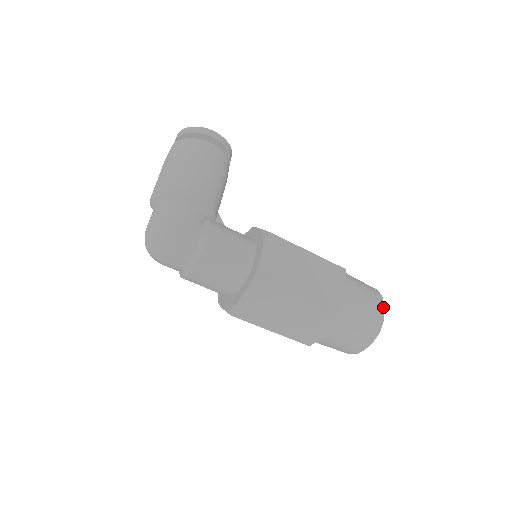
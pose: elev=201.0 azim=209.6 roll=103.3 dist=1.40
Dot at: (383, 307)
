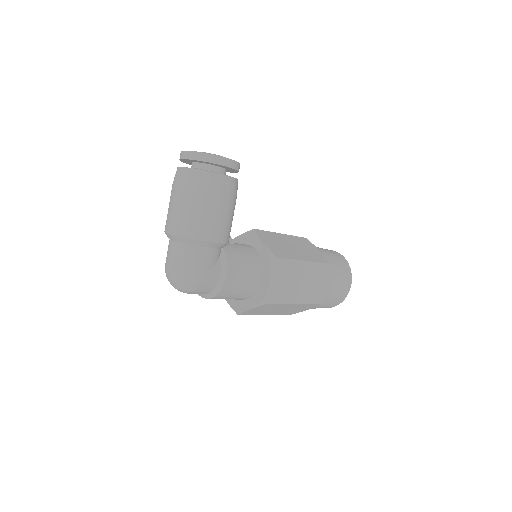
Dot at: (351, 281)
